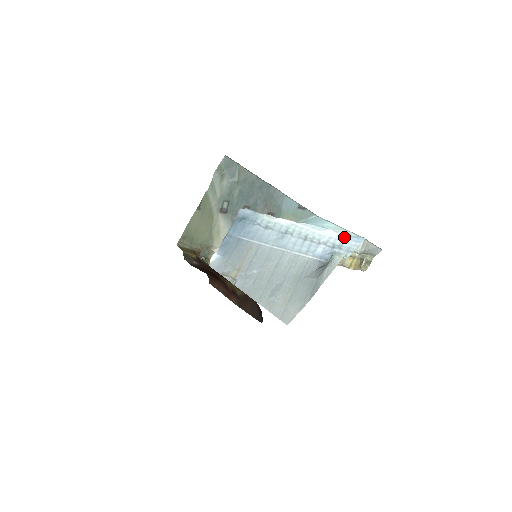
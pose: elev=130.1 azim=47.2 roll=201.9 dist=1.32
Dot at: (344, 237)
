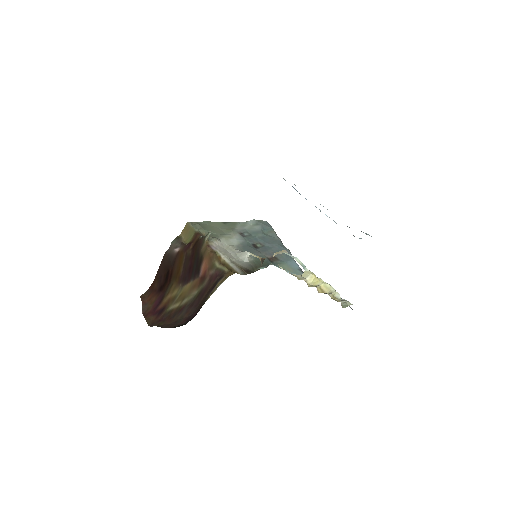
Dot at: occluded
